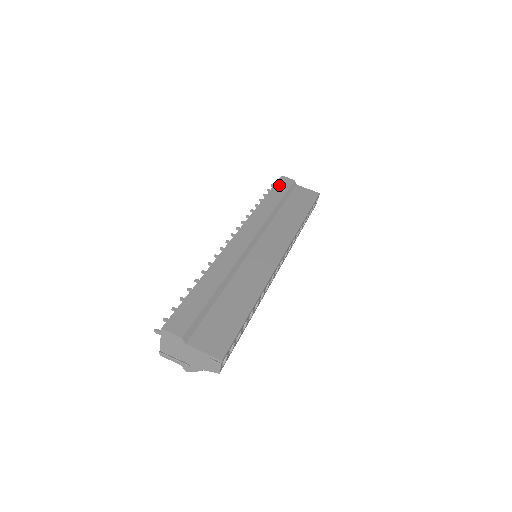
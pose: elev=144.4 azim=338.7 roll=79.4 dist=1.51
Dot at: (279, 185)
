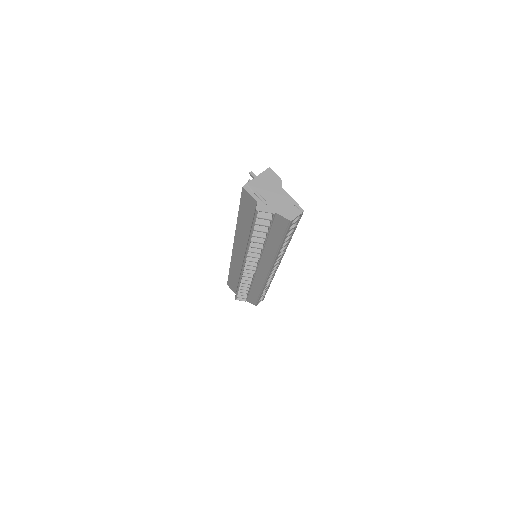
Dot at: occluded
